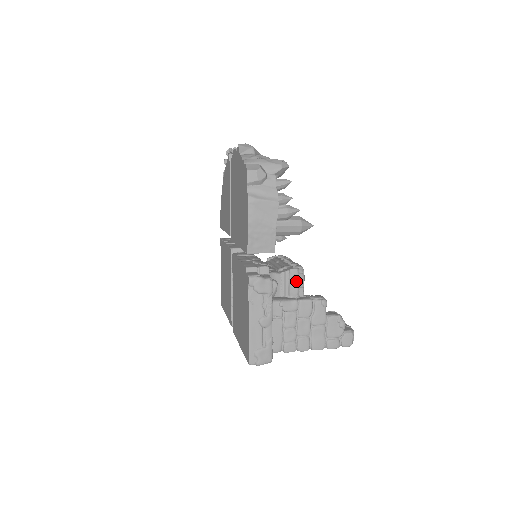
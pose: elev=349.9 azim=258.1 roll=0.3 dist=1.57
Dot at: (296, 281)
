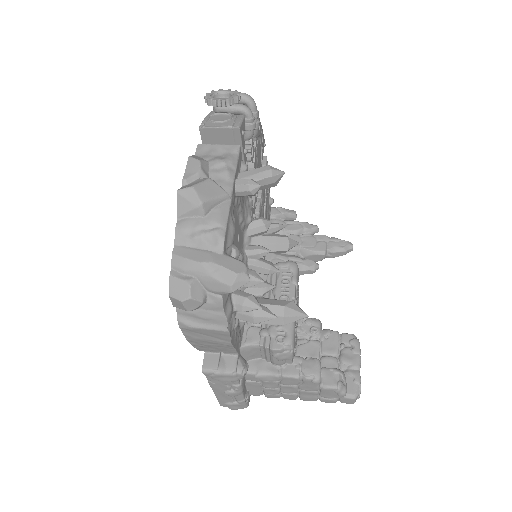
Dot at: (279, 359)
